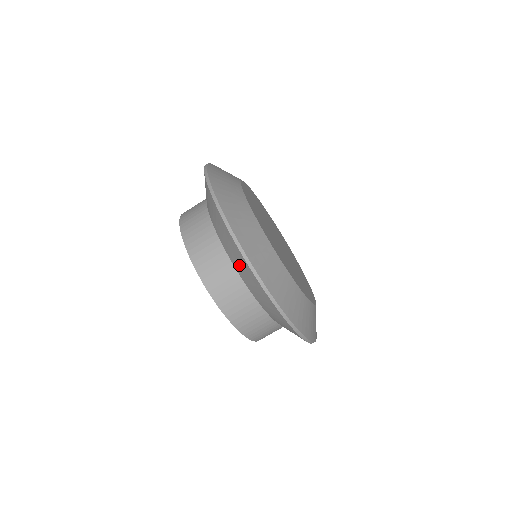
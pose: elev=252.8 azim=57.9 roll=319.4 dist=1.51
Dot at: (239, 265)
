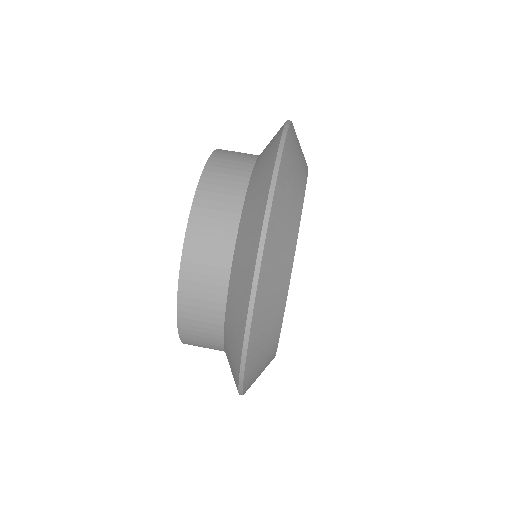
Dot at: (262, 165)
